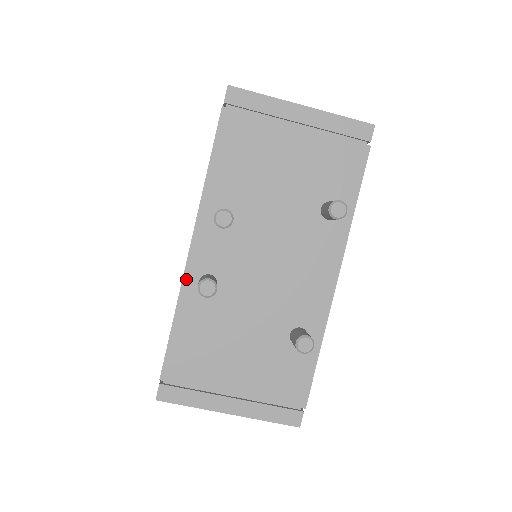
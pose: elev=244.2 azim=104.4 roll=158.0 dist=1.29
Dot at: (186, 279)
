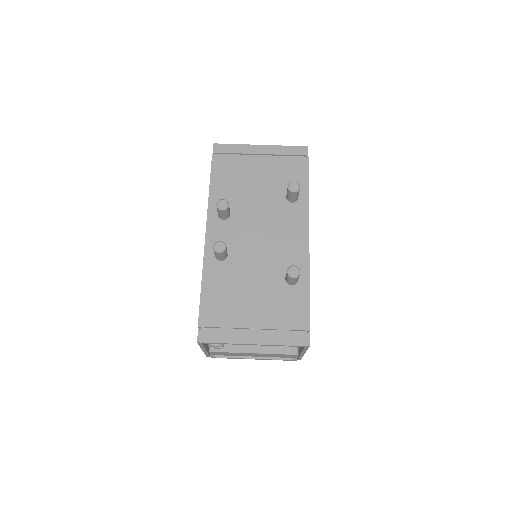
Dot at: (206, 255)
